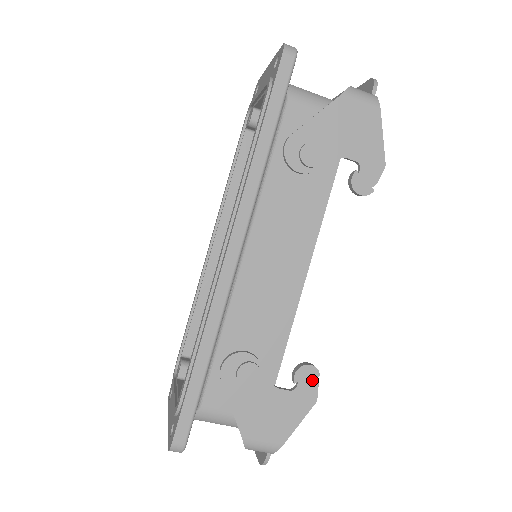
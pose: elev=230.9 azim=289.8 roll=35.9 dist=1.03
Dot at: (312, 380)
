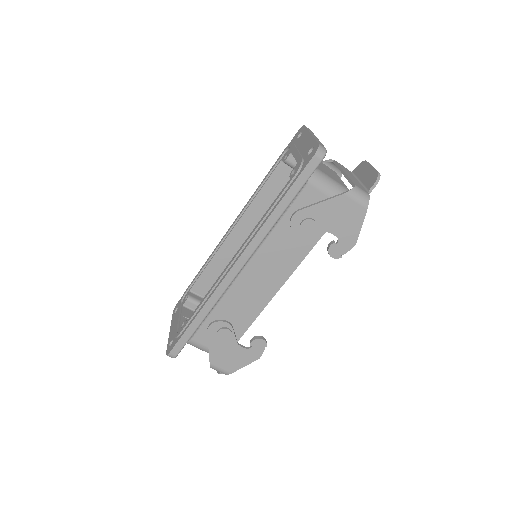
Dot at: (261, 347)
